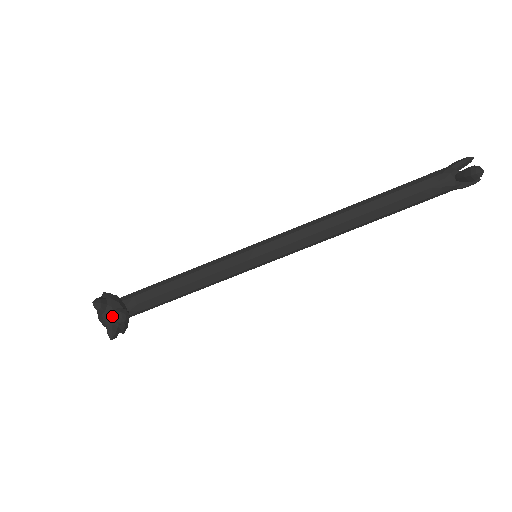
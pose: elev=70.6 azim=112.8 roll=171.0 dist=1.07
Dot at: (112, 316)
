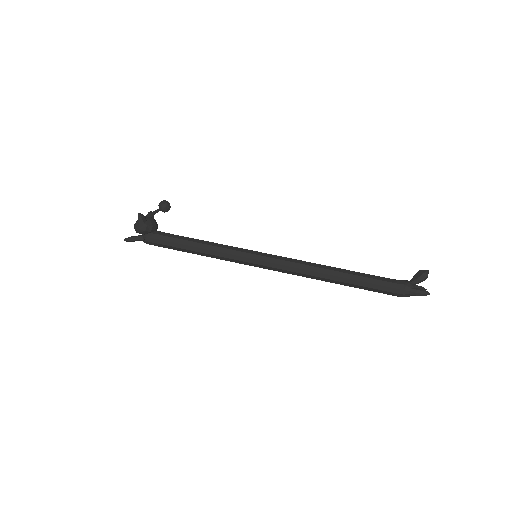
Dot at: occluded
